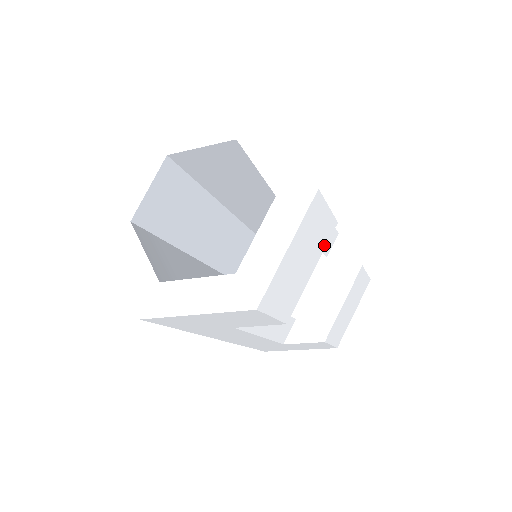
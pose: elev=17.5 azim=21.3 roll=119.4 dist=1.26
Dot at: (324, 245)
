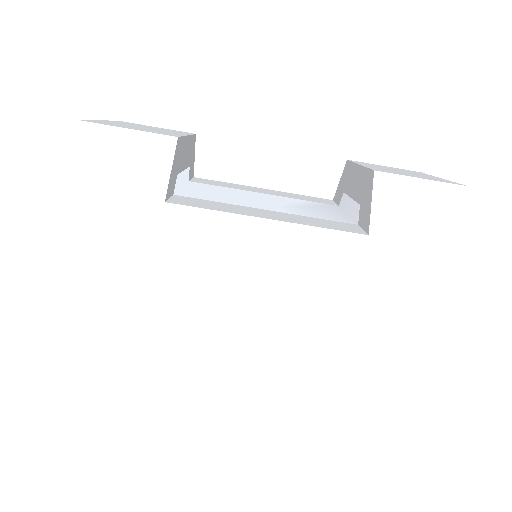
Dot at: occluded
